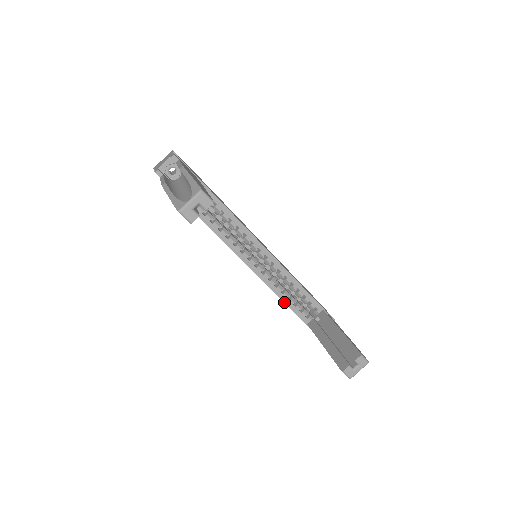
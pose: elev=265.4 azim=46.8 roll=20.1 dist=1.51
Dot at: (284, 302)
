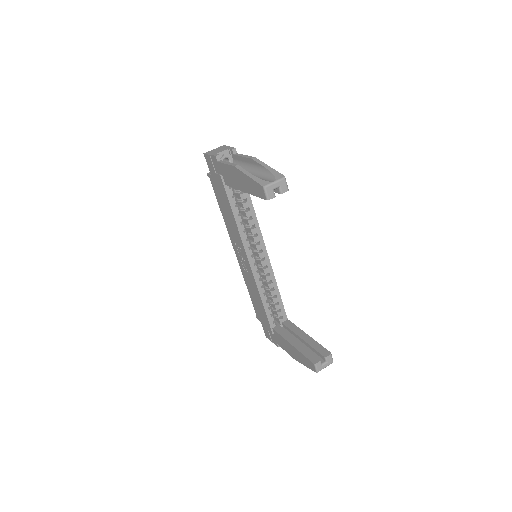
Dot at: (262, 303)
